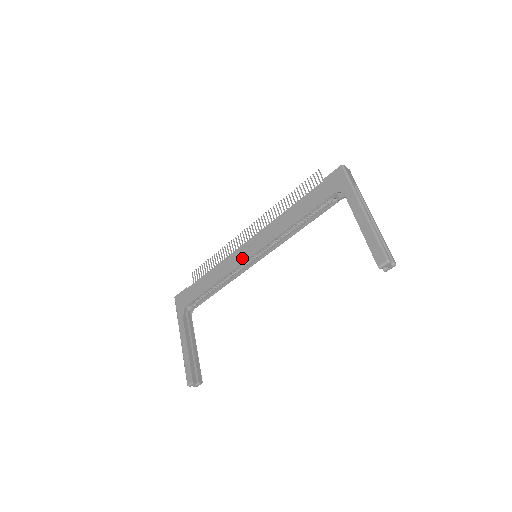
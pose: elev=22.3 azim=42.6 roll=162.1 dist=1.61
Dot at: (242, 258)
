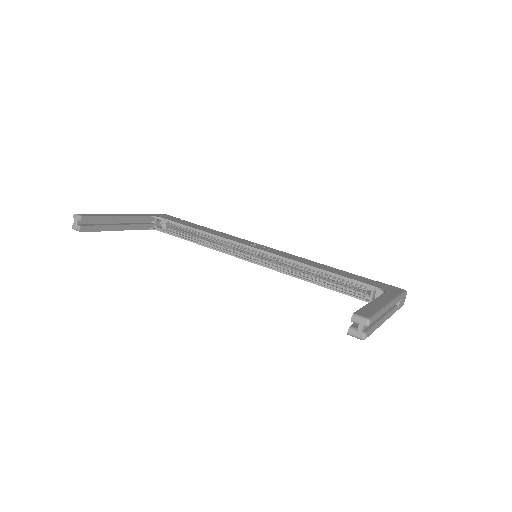
Dot at: (248, 243)
